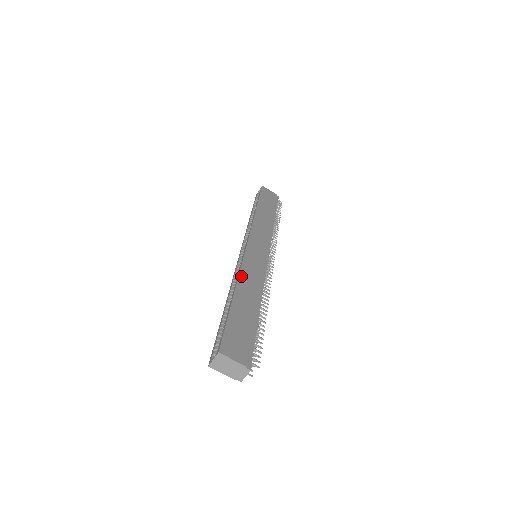
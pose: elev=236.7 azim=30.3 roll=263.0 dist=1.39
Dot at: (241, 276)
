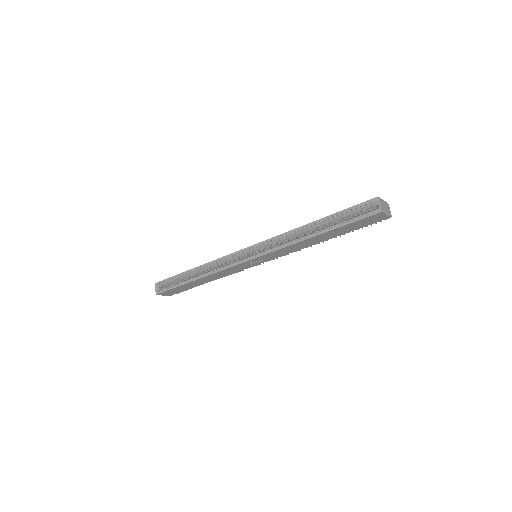
Dot at: (292, 231)
